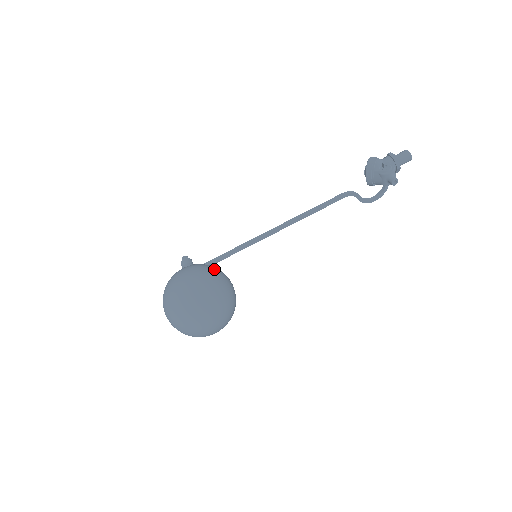
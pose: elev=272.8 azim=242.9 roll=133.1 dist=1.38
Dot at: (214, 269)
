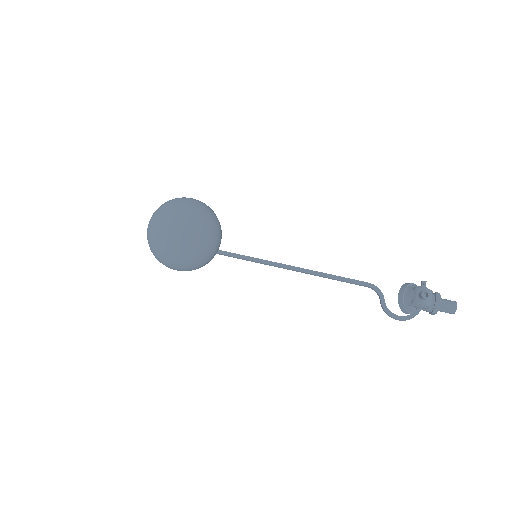
Dot at: occluded
